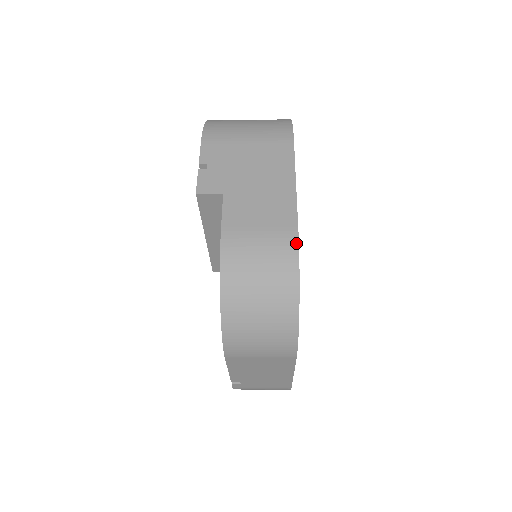
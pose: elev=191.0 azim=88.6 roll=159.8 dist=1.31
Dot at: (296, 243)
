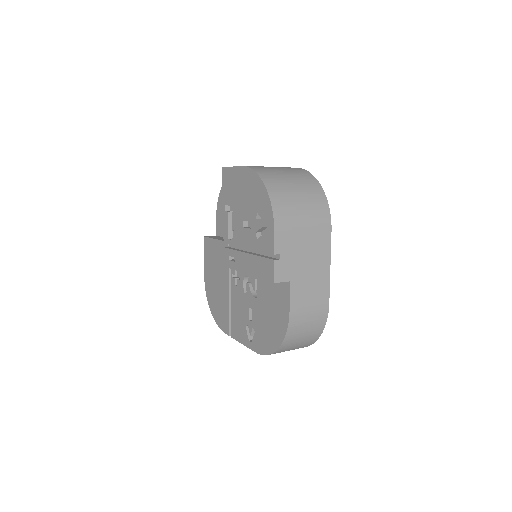
Dot at: (327, 314)
